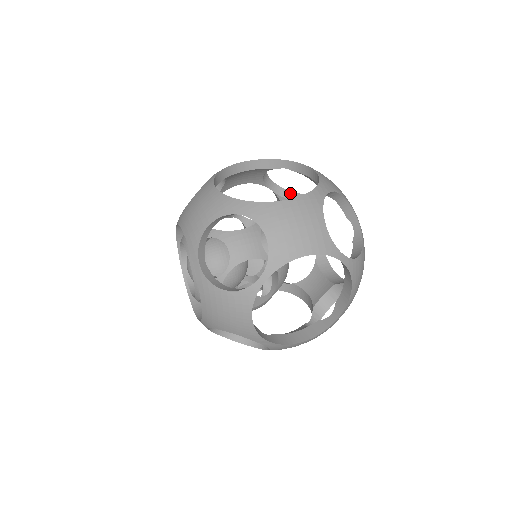
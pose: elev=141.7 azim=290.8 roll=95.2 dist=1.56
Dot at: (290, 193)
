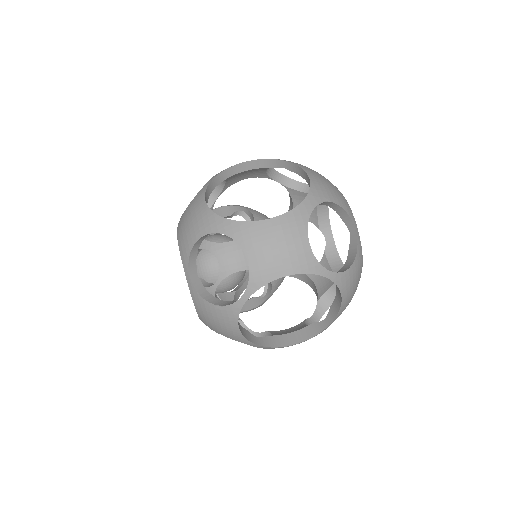
Dot at: (298, 183)
